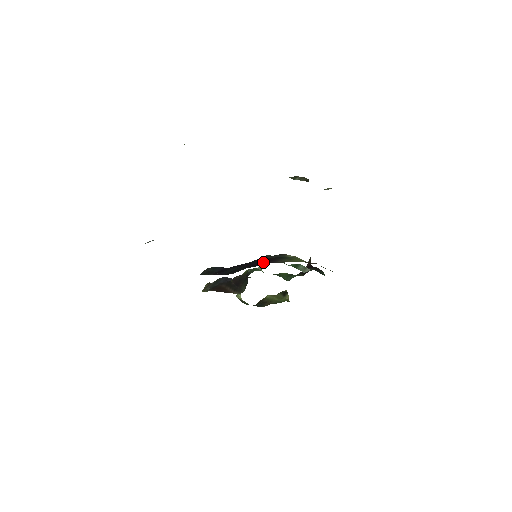
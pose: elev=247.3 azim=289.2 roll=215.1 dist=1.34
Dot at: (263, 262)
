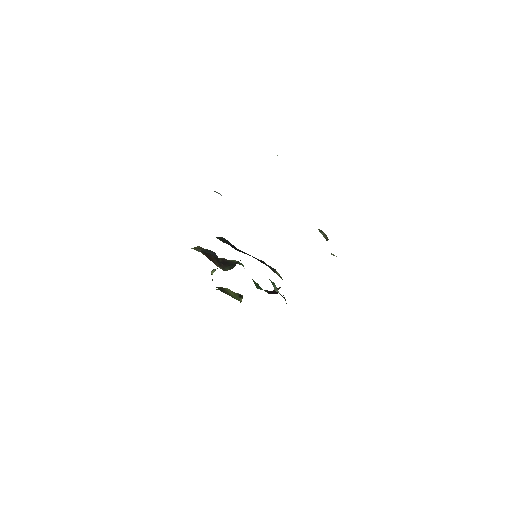
Dot at: occluded
